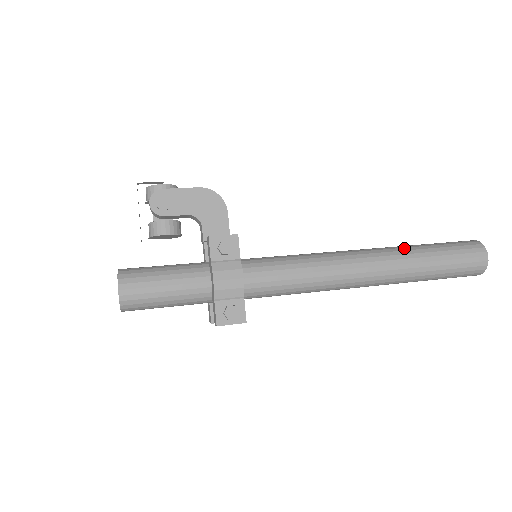
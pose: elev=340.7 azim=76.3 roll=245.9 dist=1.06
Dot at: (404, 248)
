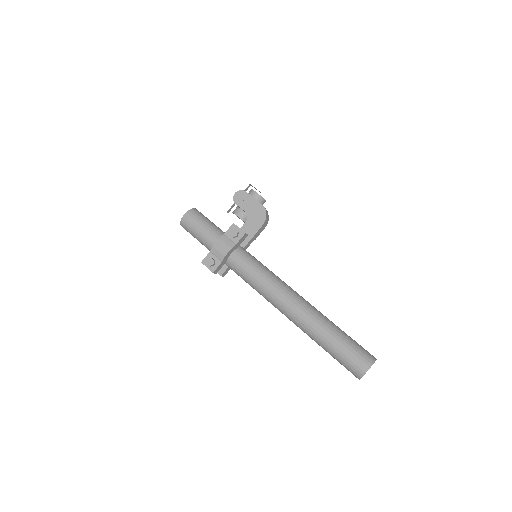
Dot at: (325, 318)
